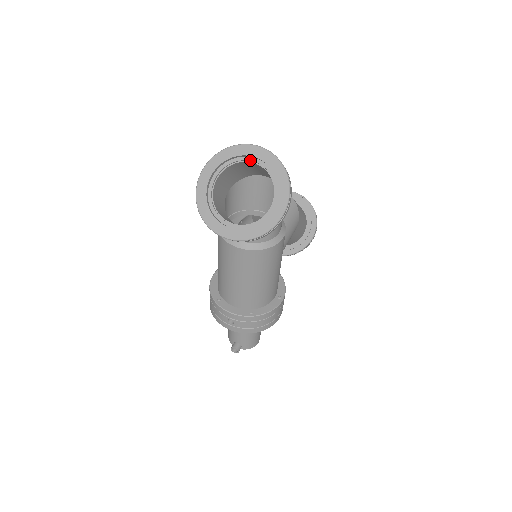
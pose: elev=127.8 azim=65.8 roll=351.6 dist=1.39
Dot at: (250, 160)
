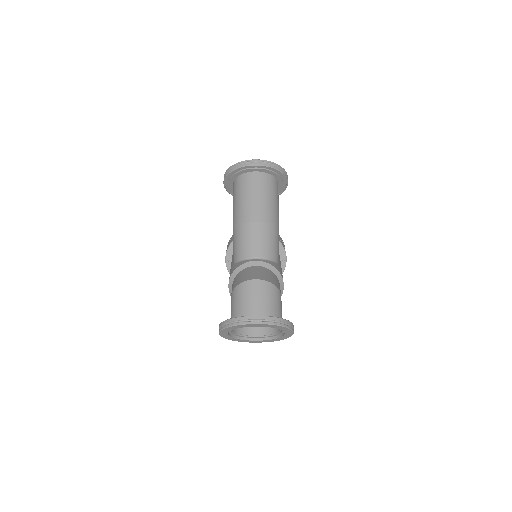
Dot at: occluded
